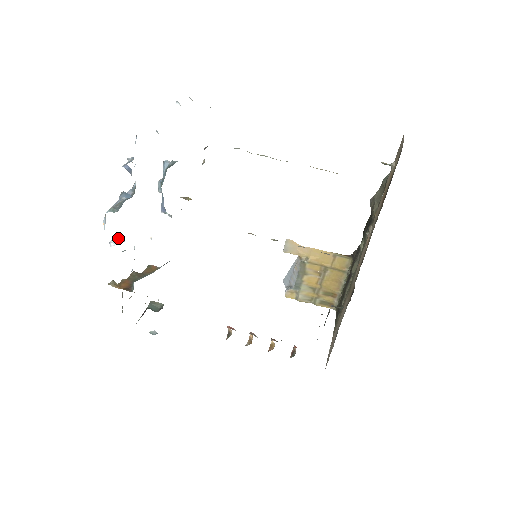
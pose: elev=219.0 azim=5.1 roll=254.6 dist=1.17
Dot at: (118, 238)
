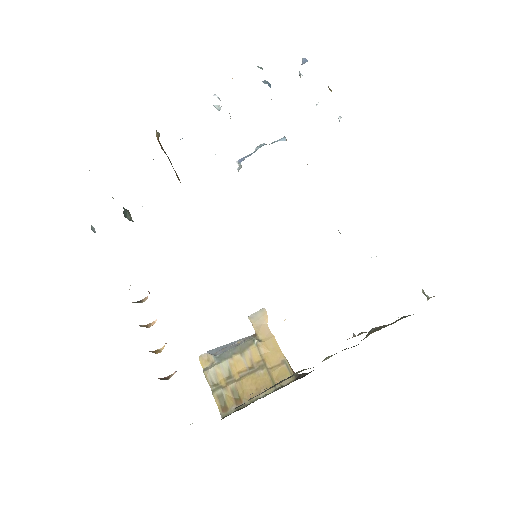
Dot at: occluded
